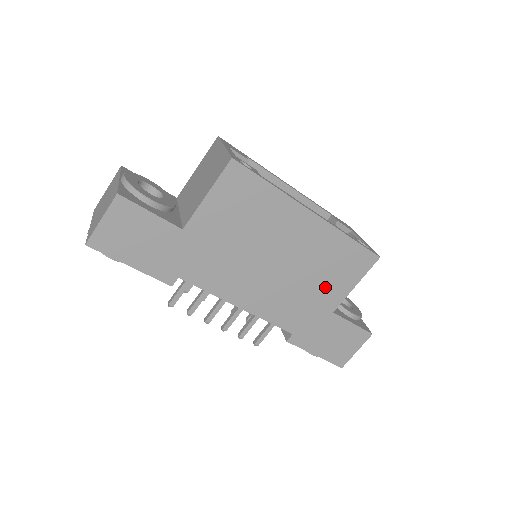
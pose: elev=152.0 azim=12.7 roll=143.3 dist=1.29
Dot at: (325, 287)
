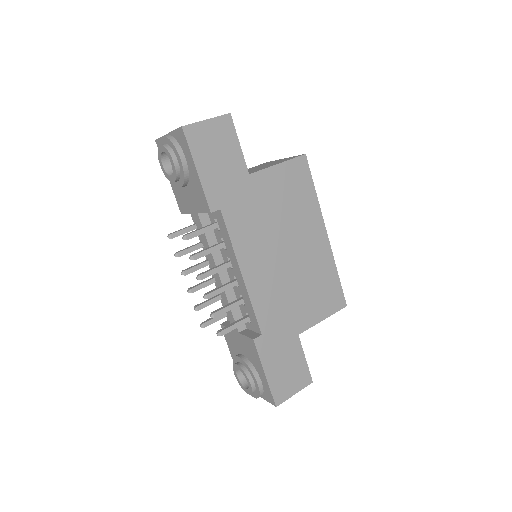
Dot at: (305, 304)
